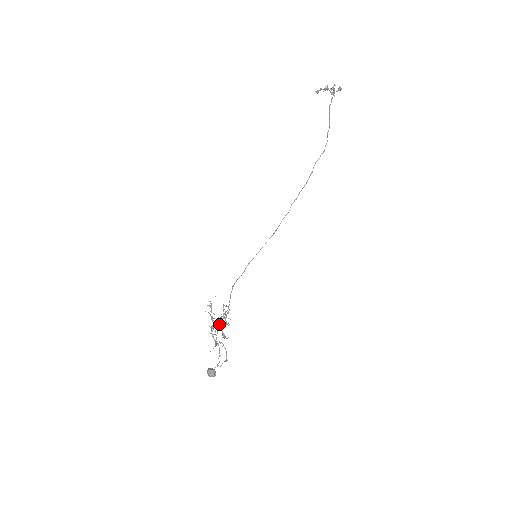
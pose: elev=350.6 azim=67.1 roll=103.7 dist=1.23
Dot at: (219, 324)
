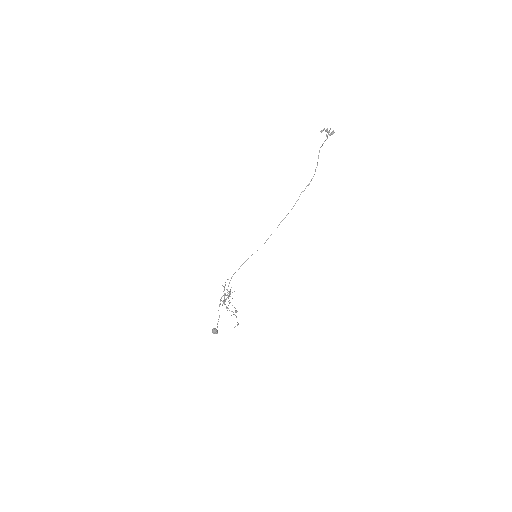
Dot at: (225, 300)
